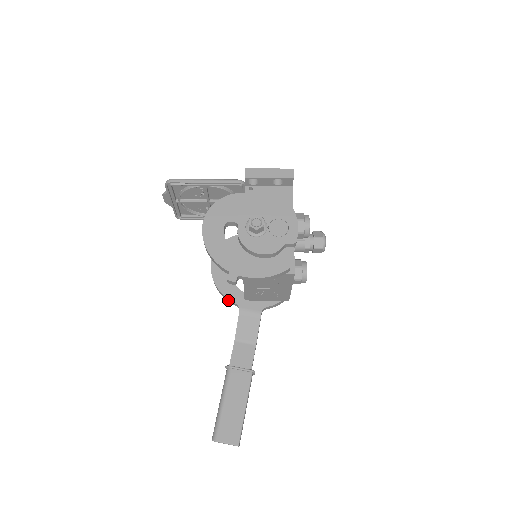
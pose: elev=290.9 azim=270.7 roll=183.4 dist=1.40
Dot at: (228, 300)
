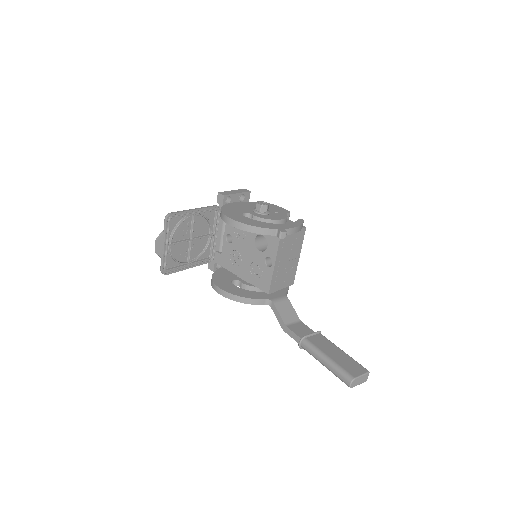
Dot at: (256, 302)
